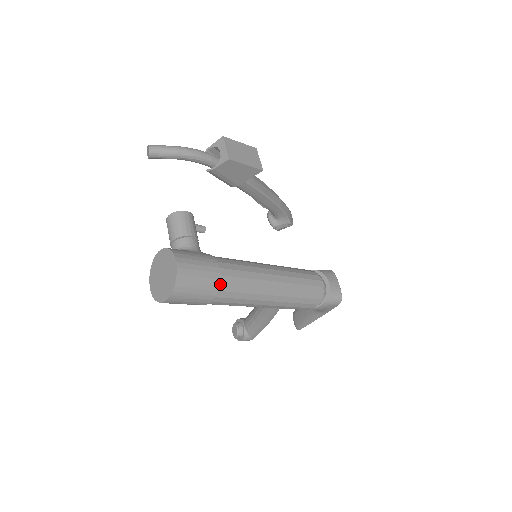
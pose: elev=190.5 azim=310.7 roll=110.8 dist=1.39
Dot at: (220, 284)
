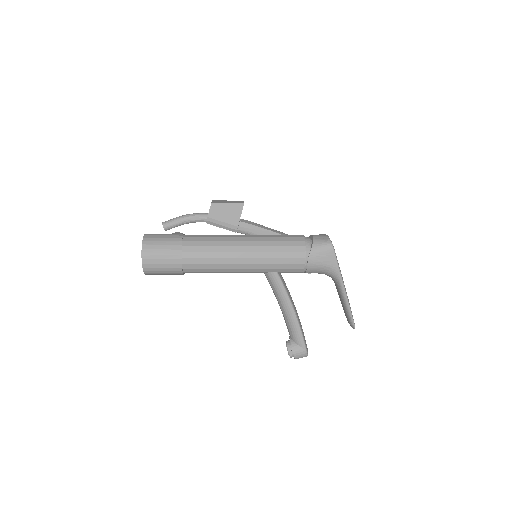
Dot at: (183, 241)
